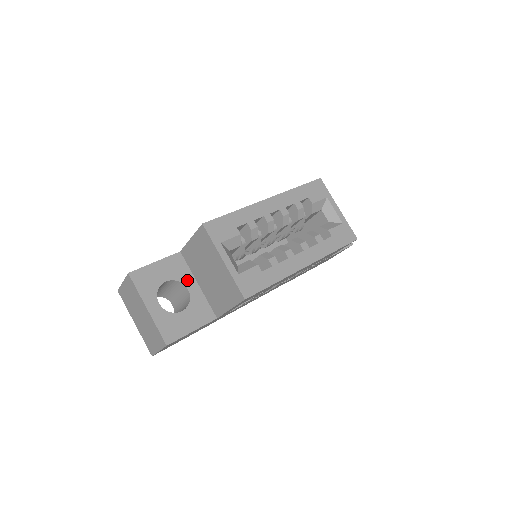
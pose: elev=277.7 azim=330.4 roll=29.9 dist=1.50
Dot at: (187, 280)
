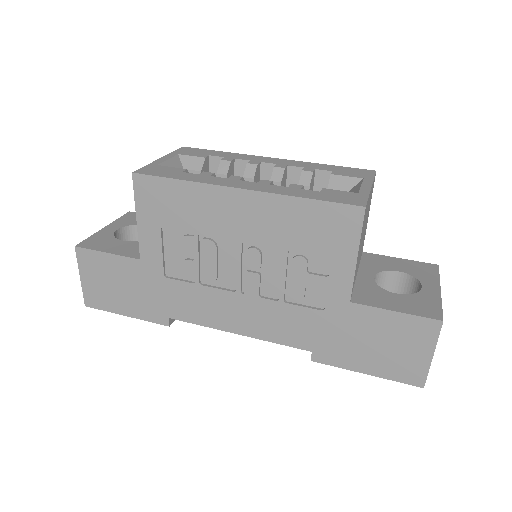
Dot at: occluded
